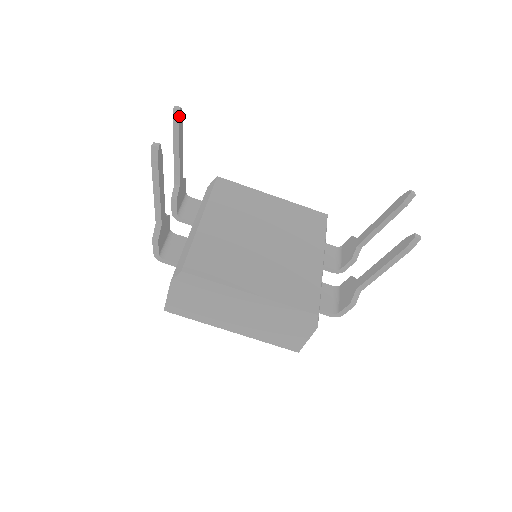
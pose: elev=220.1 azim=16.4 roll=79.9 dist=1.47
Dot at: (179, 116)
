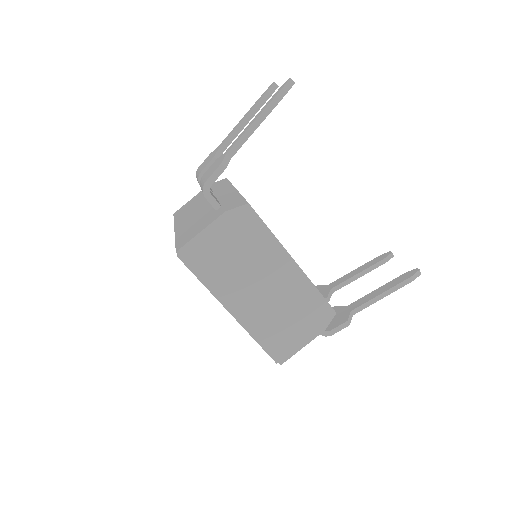
Dot at: occluded
